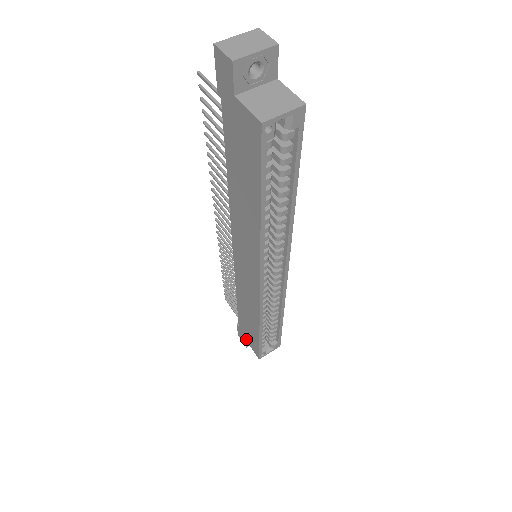
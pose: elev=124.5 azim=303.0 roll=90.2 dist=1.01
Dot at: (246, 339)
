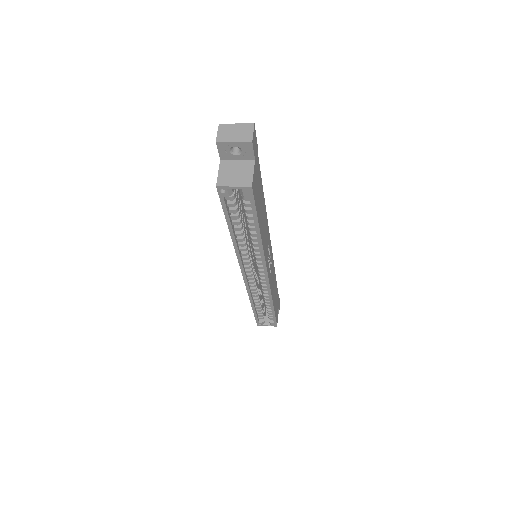
Dot at: occluded
